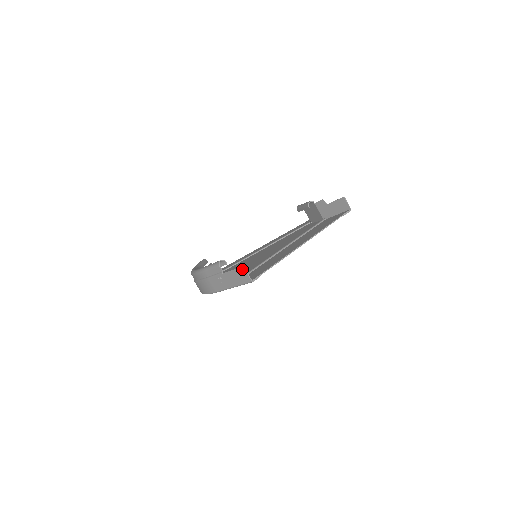
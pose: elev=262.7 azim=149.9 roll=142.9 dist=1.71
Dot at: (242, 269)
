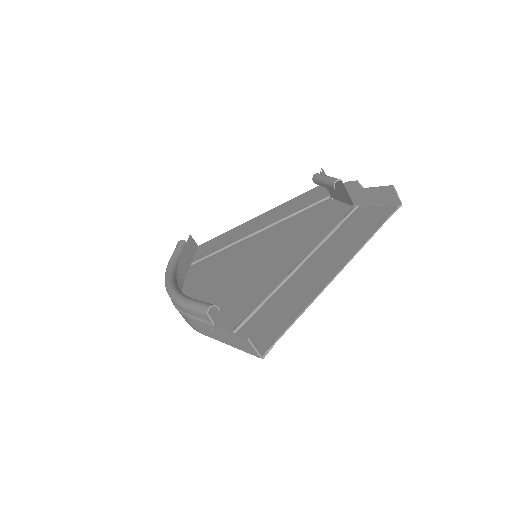
Dot at: (246, 341)
